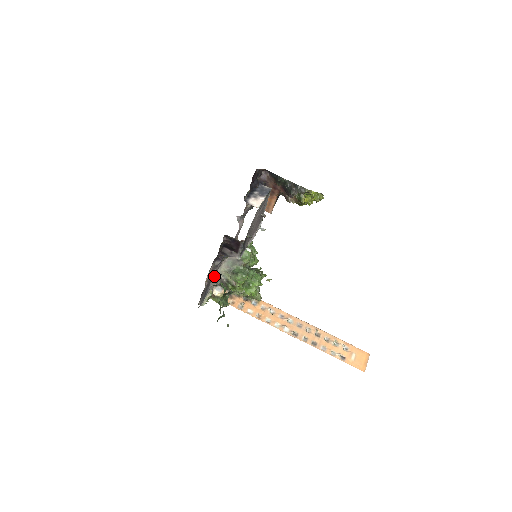
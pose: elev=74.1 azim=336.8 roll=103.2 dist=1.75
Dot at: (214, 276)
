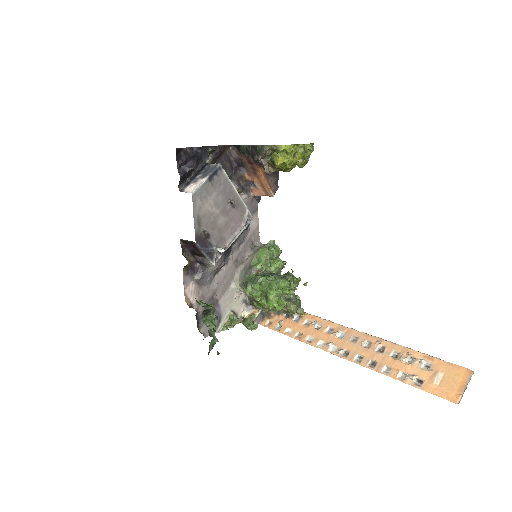
Dot at: (225, 294)
